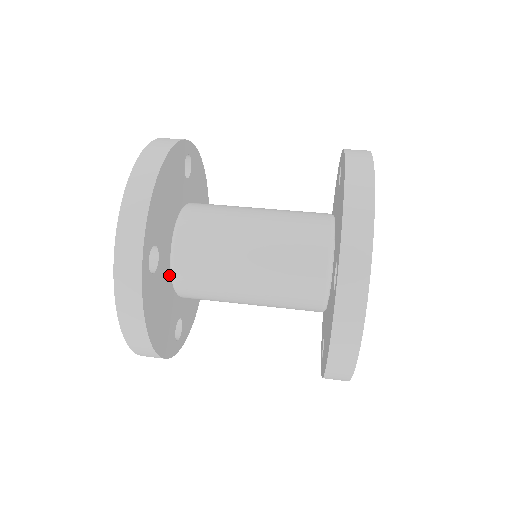
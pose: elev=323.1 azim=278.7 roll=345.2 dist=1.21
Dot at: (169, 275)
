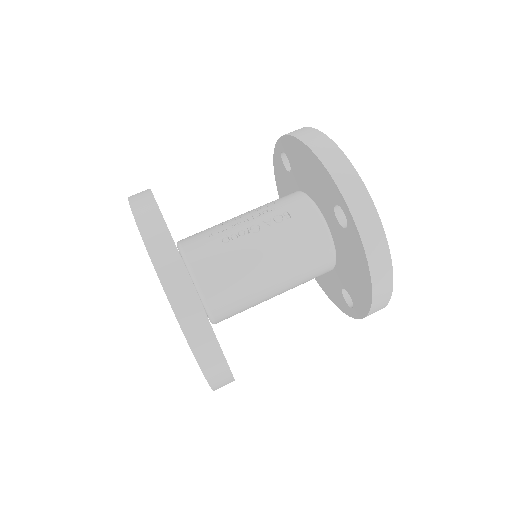
Dot at: occluded
